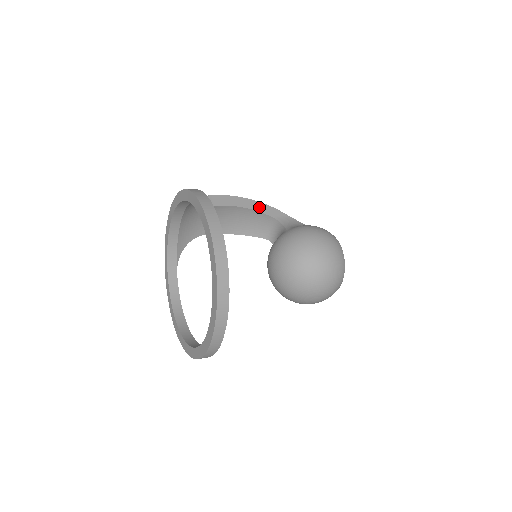
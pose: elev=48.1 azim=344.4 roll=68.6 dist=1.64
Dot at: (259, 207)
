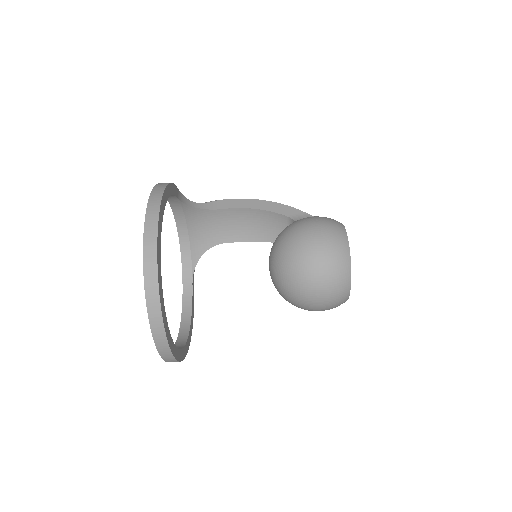
Dot at: (274, 207)
